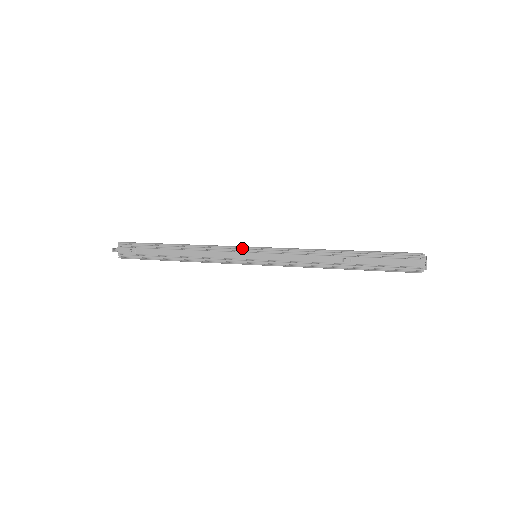
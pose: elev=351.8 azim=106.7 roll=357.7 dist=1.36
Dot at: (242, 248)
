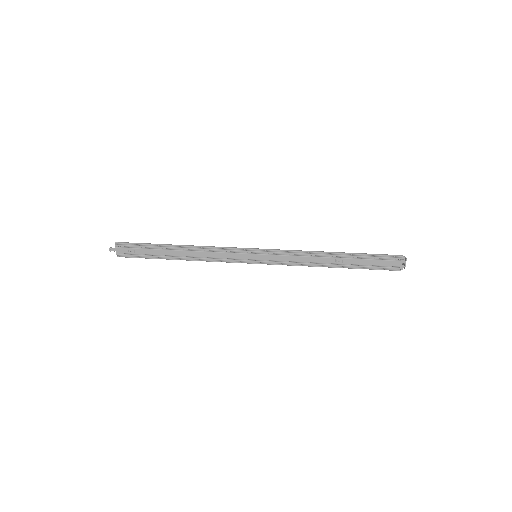
Dot at: (242, 249)
